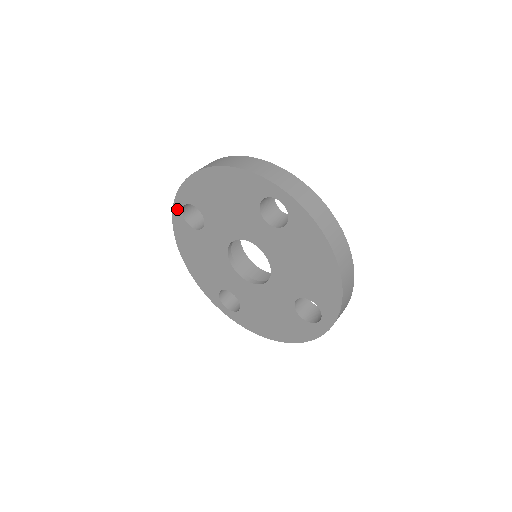
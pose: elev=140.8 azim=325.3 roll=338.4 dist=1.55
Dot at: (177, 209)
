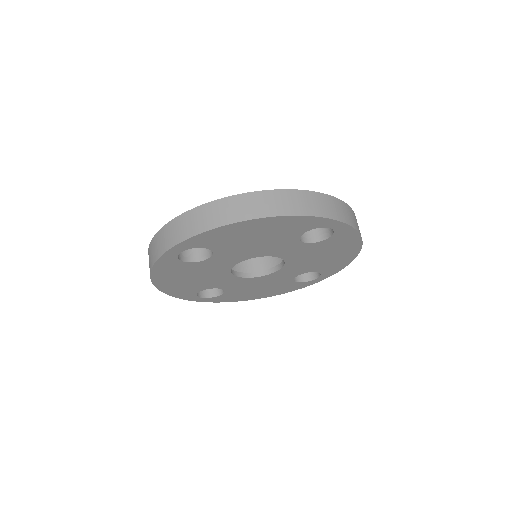
Dot at: (170, 254)
